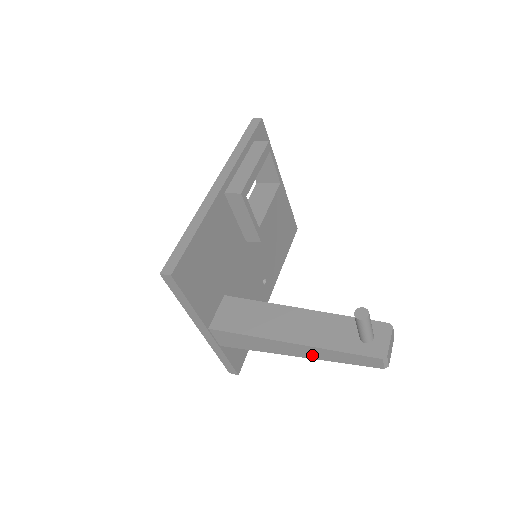
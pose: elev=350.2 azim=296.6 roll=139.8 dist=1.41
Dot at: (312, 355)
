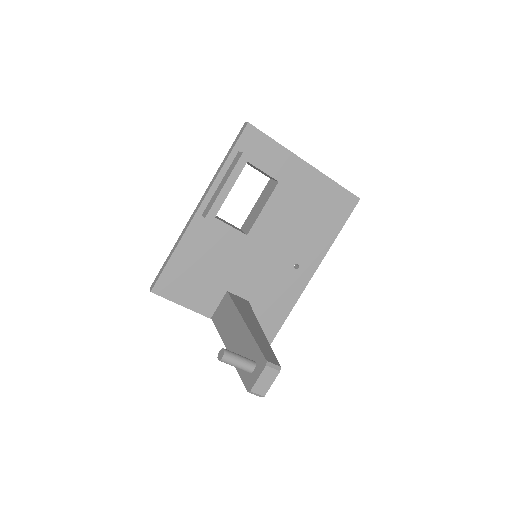
Dot at: occluded
